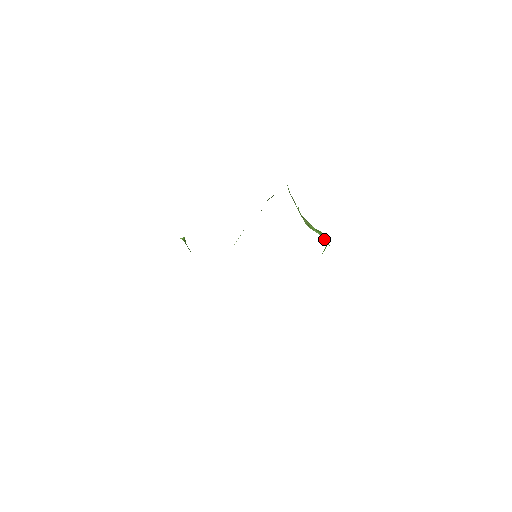
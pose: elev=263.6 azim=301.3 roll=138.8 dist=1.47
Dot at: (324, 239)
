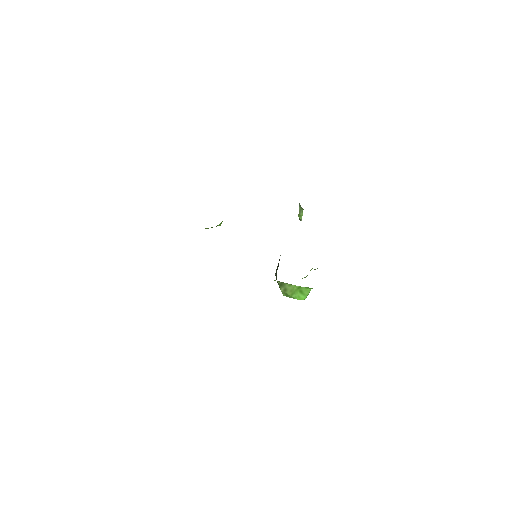
Dot at: occluded
